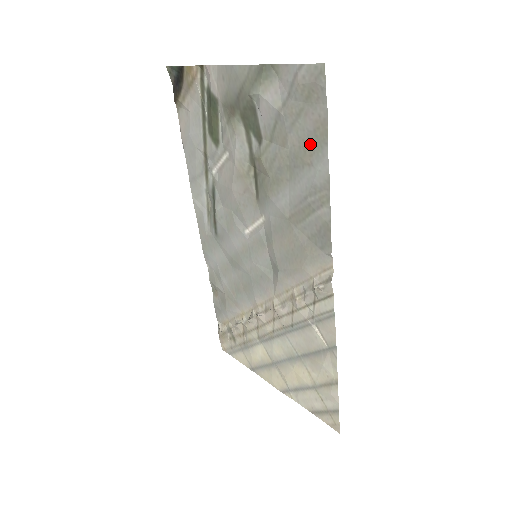
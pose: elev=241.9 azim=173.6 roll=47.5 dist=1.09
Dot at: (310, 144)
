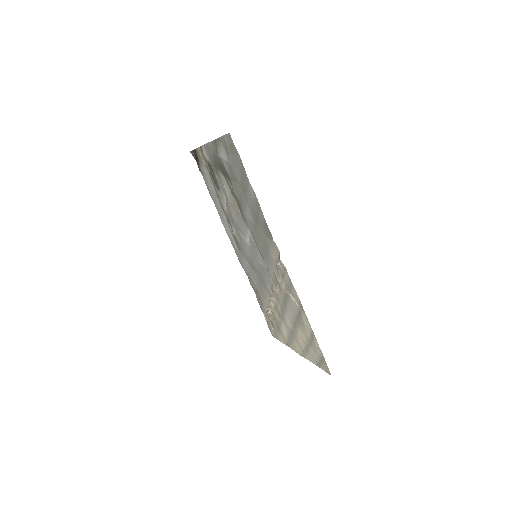
Dot at: (243, 177)
